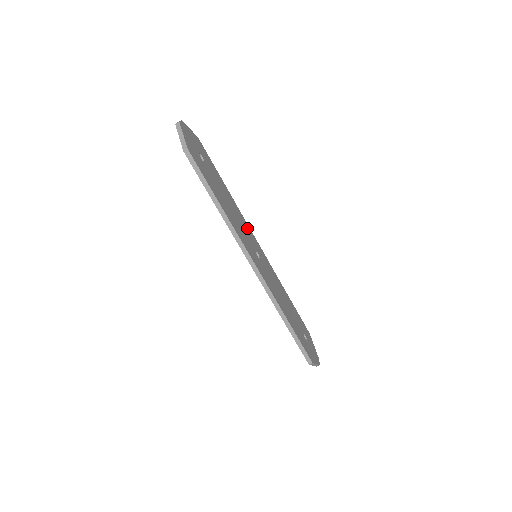
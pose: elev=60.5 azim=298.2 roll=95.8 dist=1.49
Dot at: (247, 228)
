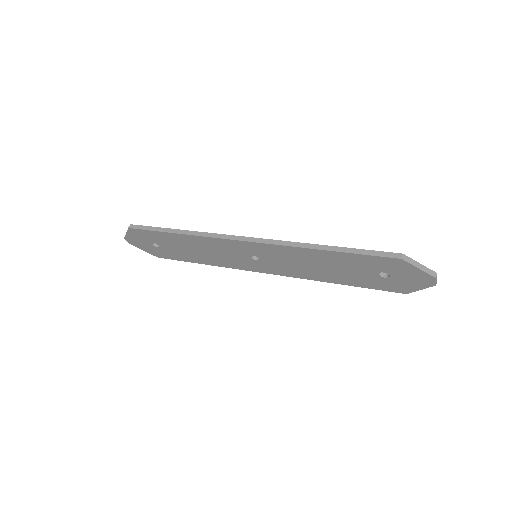
Dot at: occluded
